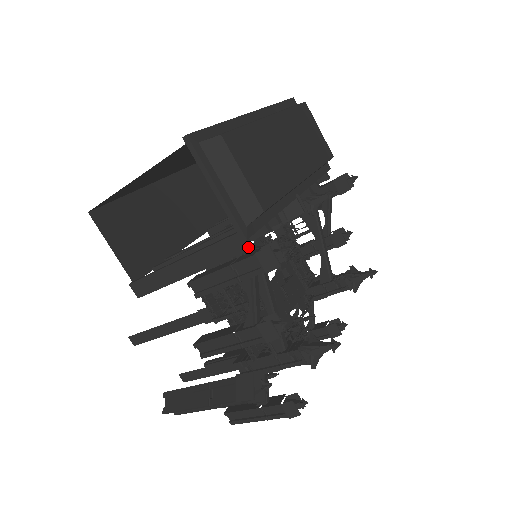
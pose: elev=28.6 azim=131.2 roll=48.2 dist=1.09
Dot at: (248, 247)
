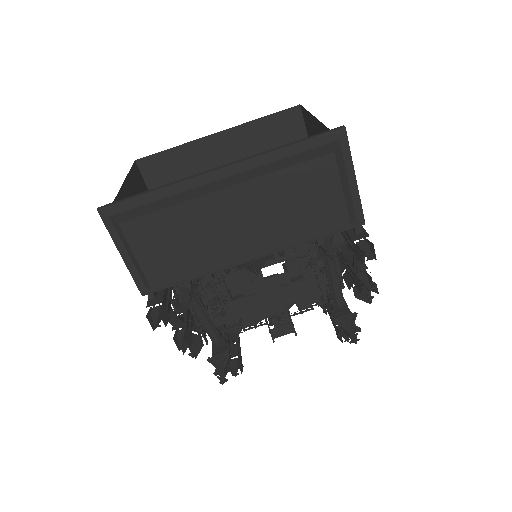
Dot at: (149, 297)
